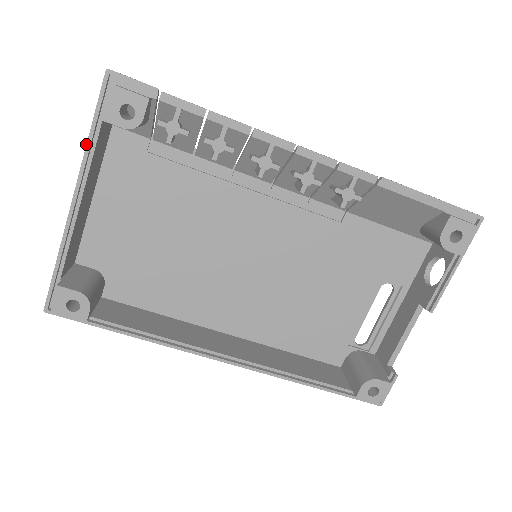
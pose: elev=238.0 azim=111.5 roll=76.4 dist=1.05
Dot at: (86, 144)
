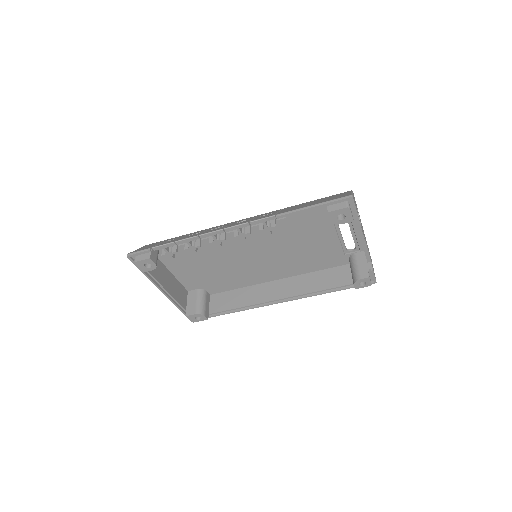
Dot at: (147, 277)
